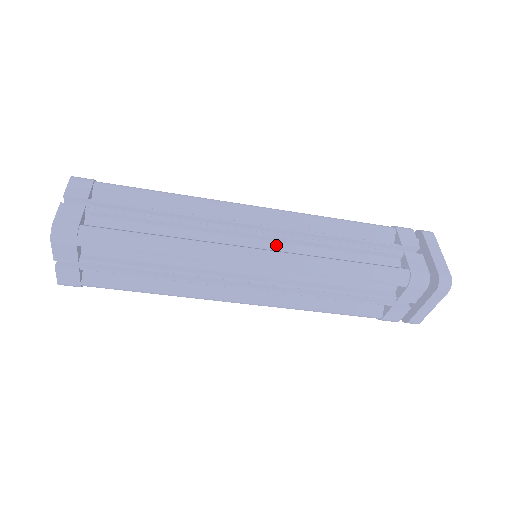
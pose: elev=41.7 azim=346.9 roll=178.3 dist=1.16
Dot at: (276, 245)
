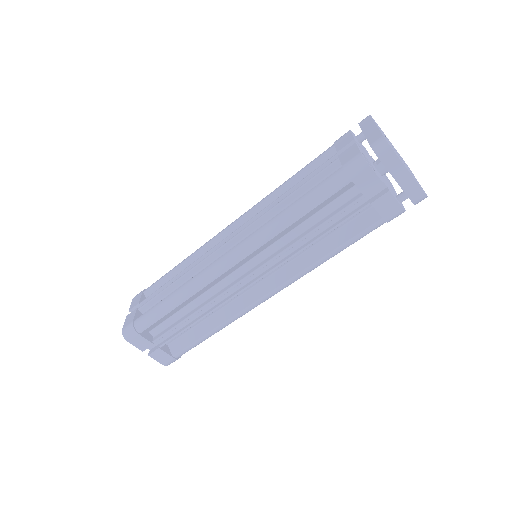
Dot at: occluded
